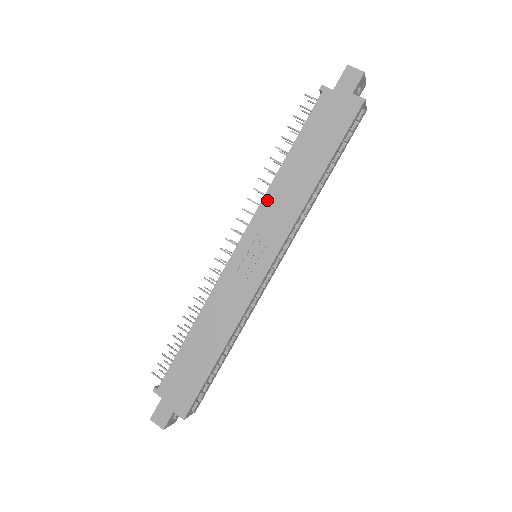
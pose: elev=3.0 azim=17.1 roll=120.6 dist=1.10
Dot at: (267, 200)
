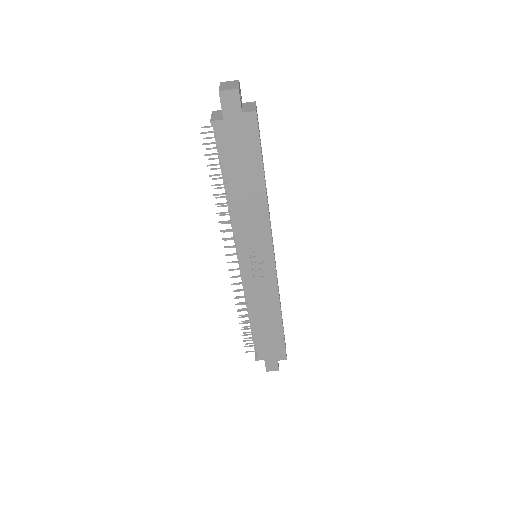
Dot at: (238, 226)
